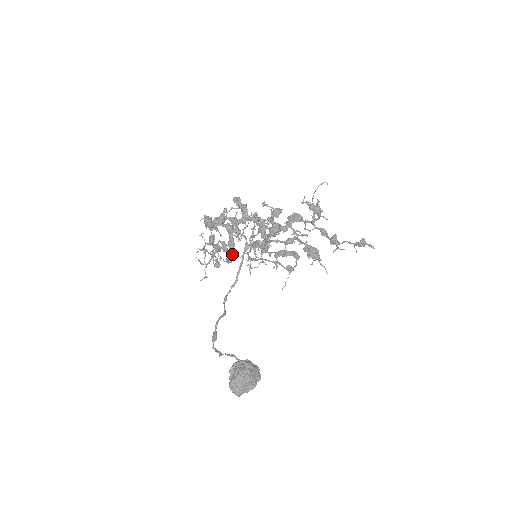
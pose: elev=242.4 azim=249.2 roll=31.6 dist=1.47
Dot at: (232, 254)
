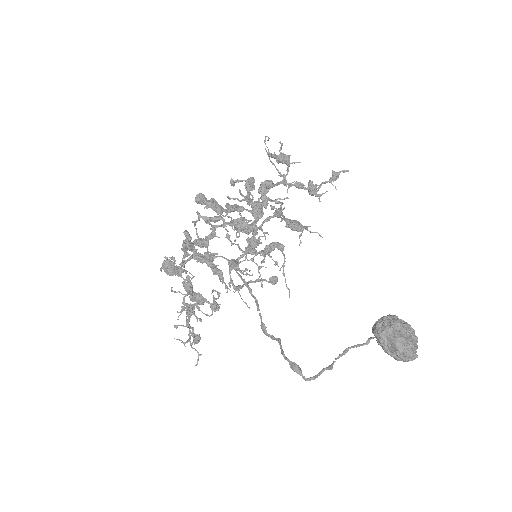
Dot at: (224, 282)
